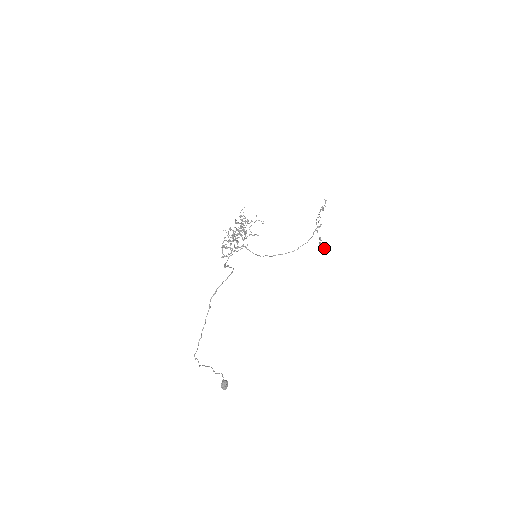
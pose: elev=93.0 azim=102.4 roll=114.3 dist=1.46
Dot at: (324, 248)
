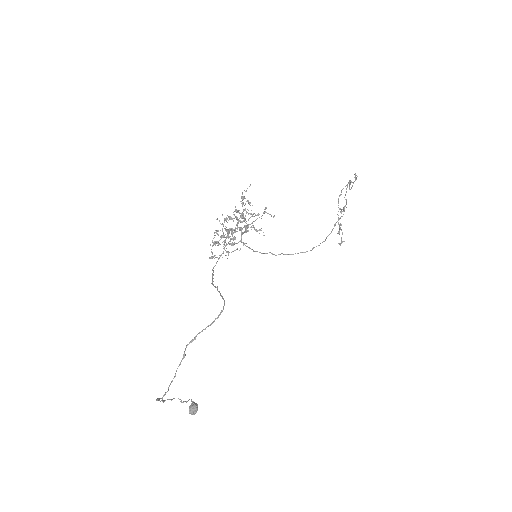
Dot at: (343, 241)
